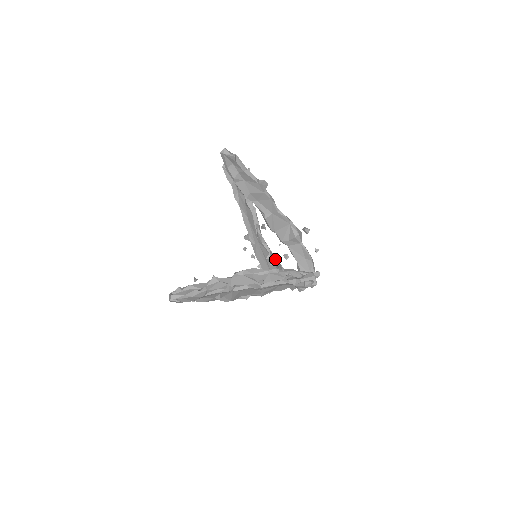
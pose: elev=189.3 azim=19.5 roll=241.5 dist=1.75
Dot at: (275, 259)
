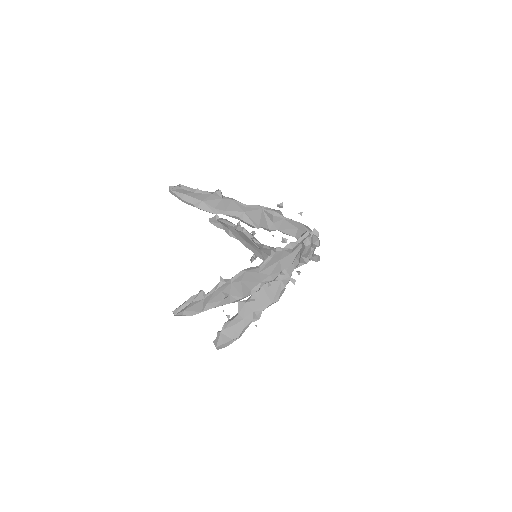
Dot at: occluded
